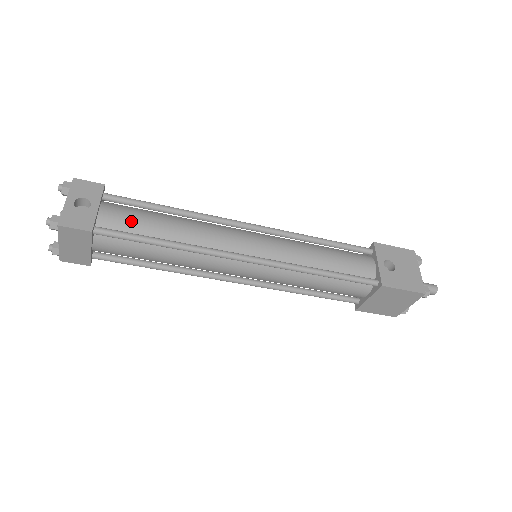
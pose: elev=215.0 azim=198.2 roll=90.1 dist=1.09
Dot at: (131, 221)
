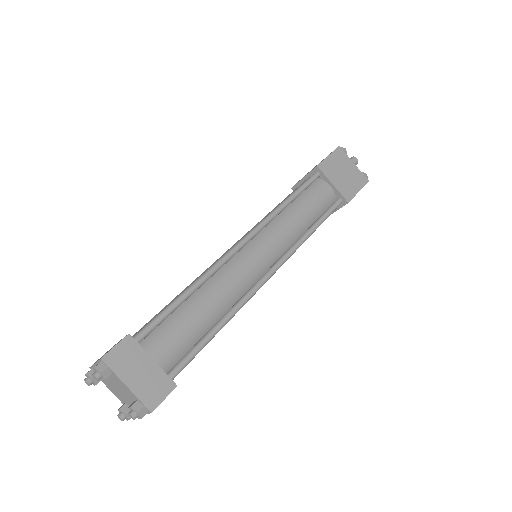
Dot at: (152, 319)
